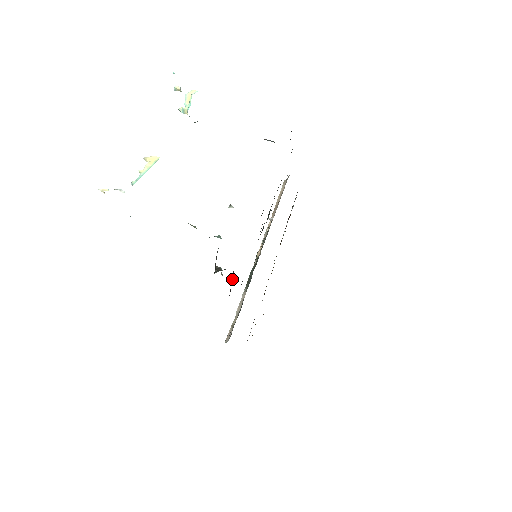
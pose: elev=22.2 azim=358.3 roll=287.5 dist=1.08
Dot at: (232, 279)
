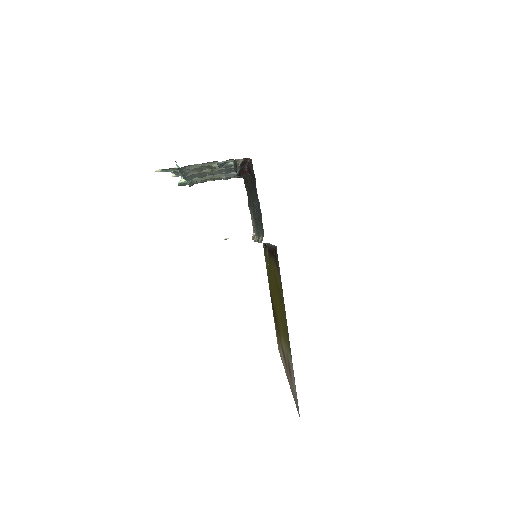
Dot at: (248, 166)
